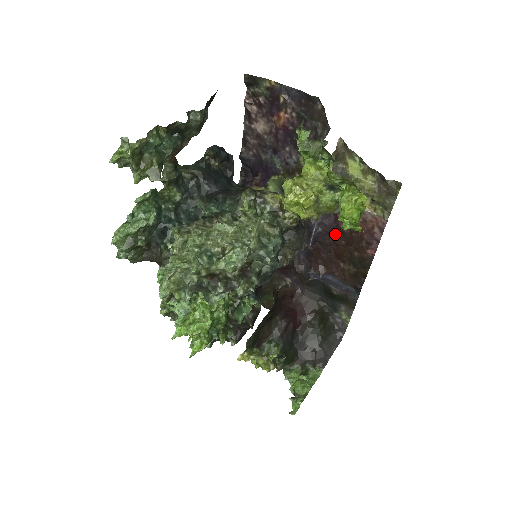
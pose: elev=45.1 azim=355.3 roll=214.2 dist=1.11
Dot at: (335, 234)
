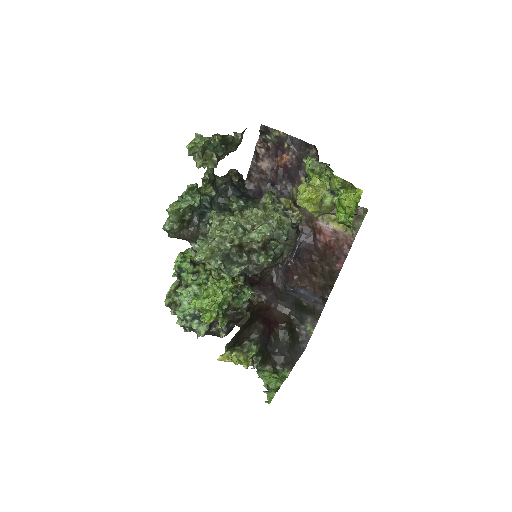
Dot at: (312, 251)
